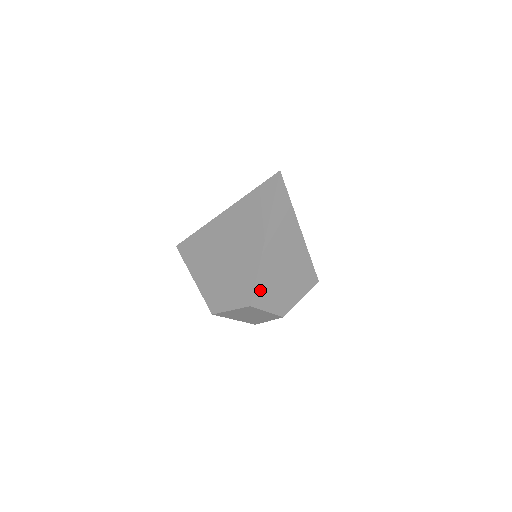
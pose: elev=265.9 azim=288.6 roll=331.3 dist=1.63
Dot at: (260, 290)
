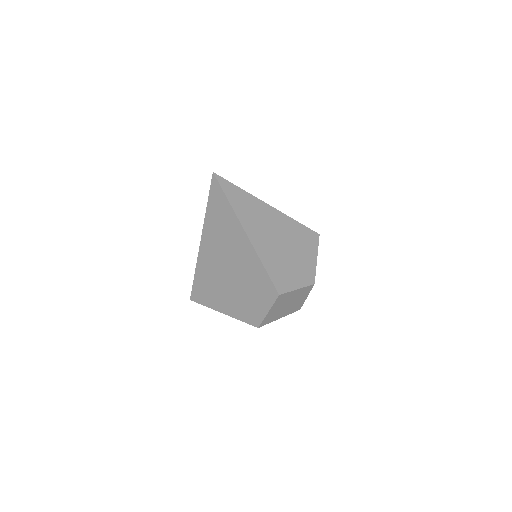
Dot at: (276, 276)
